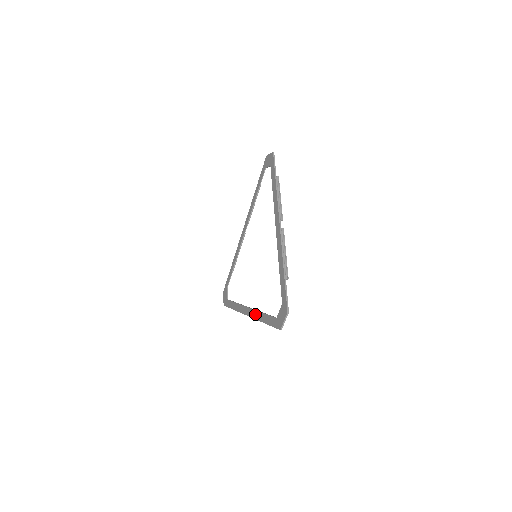
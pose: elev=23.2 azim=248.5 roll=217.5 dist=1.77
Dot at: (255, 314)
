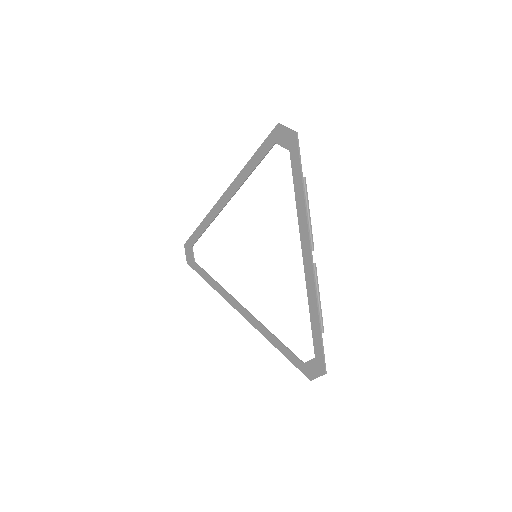
Dot at: (259, 327)
